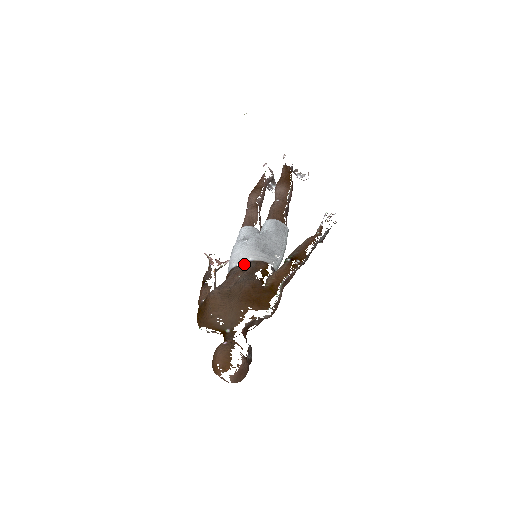
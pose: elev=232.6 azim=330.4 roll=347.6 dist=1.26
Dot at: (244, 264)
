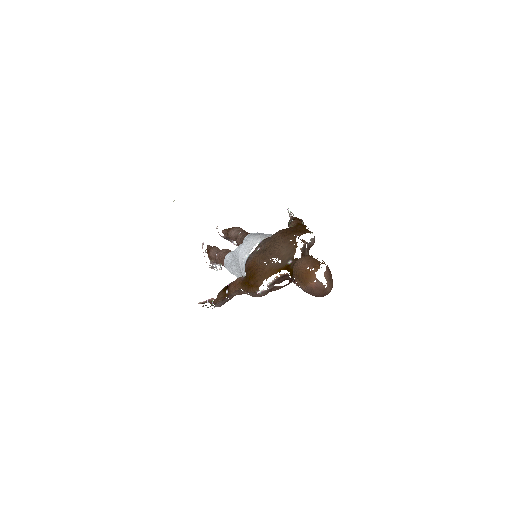
Dot at: (256, 248)
